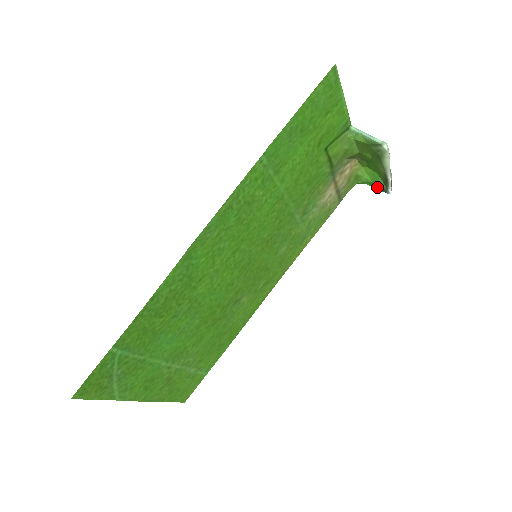
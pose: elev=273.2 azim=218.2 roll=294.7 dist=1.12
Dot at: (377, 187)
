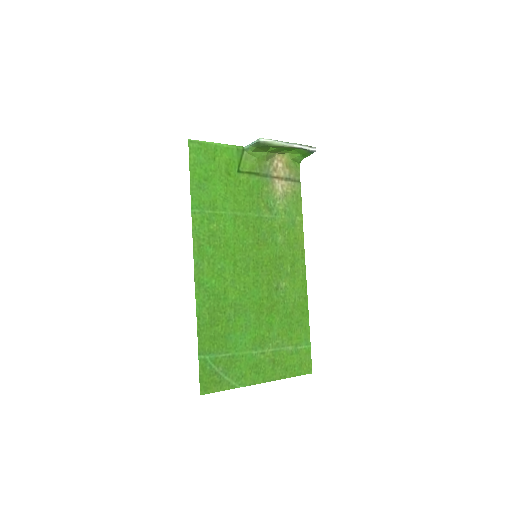
Dot at: (307, 154)
